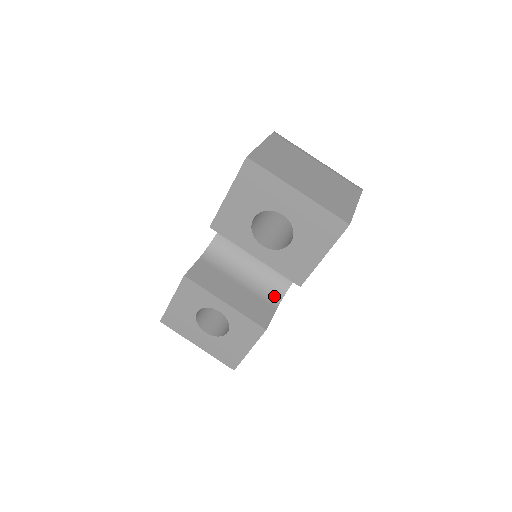
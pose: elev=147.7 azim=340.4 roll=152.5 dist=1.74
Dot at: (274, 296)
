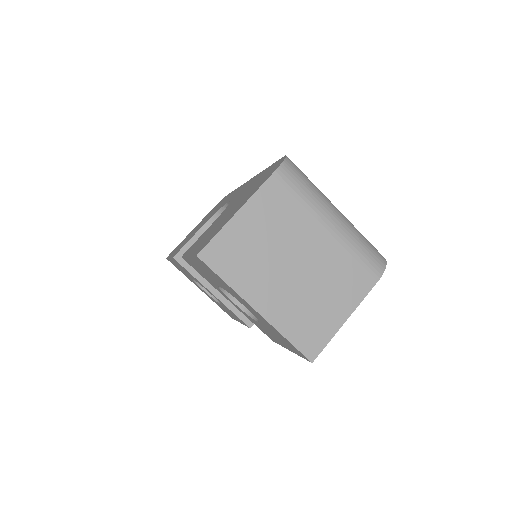
Dot at: occluded
